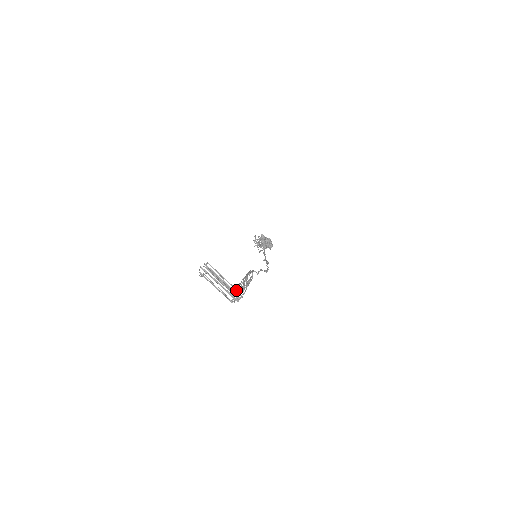
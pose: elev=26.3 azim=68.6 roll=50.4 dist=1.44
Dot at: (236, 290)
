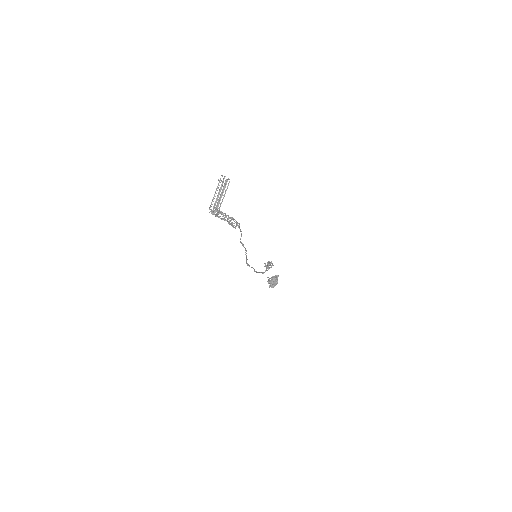
Dot at: occluded
